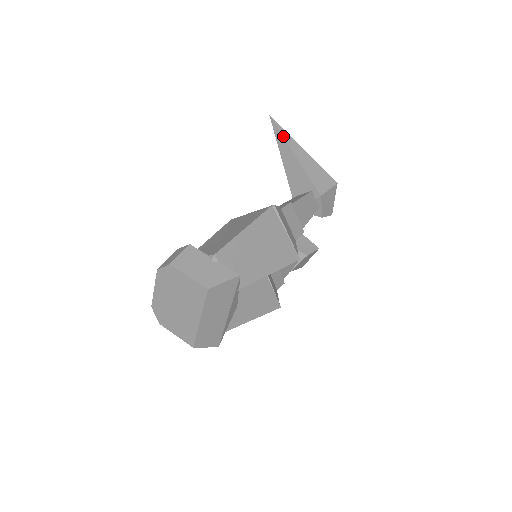
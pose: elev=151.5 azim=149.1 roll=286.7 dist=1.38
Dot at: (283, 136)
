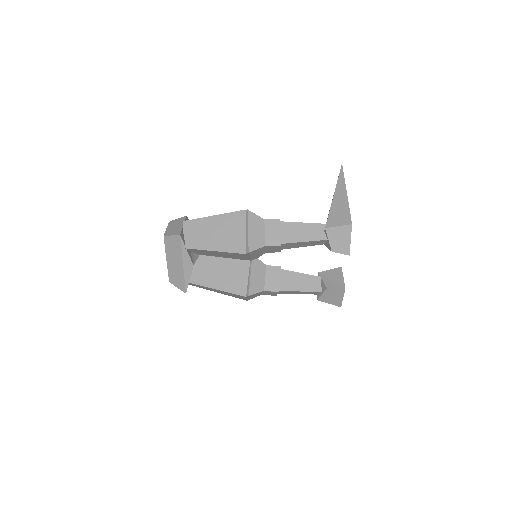
Dot at: (338, 180)
